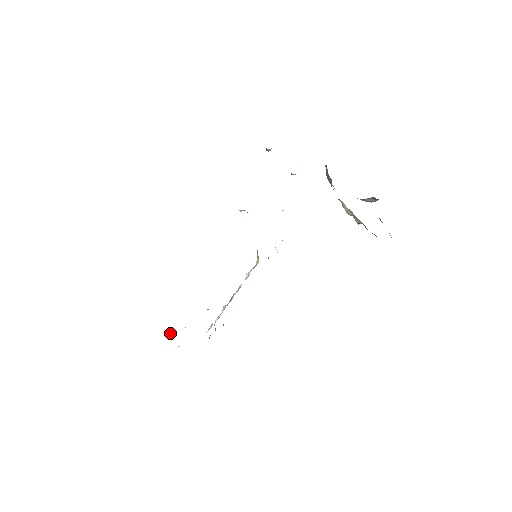
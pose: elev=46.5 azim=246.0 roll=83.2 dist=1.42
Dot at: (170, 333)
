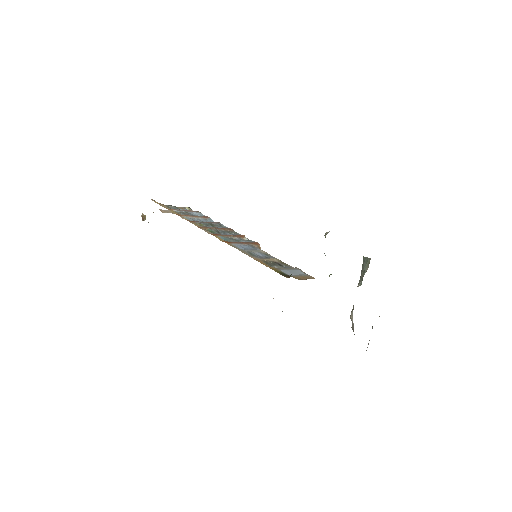
Dot at: (145, 216)
